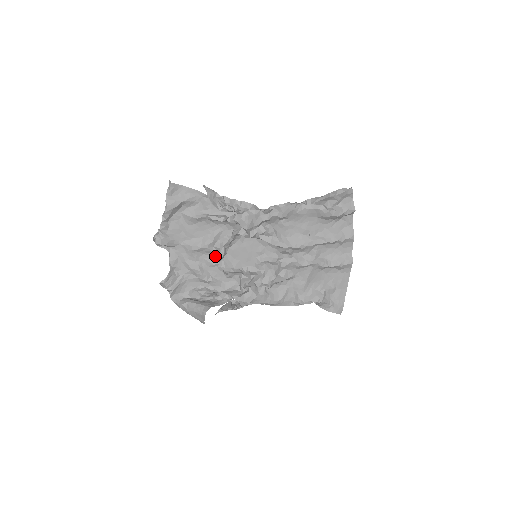
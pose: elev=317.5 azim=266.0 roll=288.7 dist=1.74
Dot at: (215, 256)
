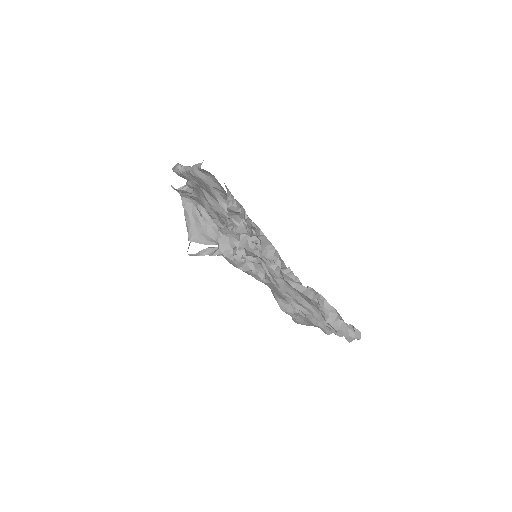
Dot at: occluded
